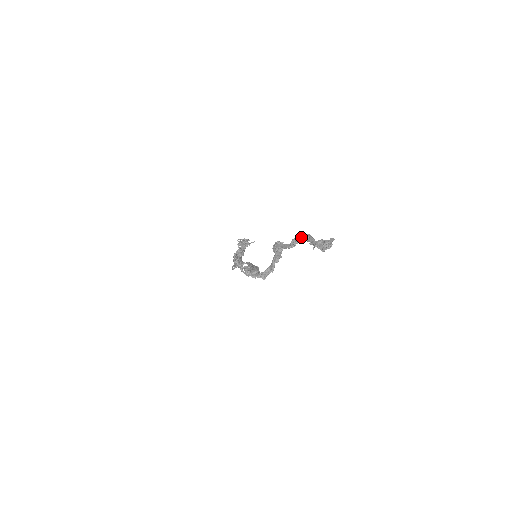
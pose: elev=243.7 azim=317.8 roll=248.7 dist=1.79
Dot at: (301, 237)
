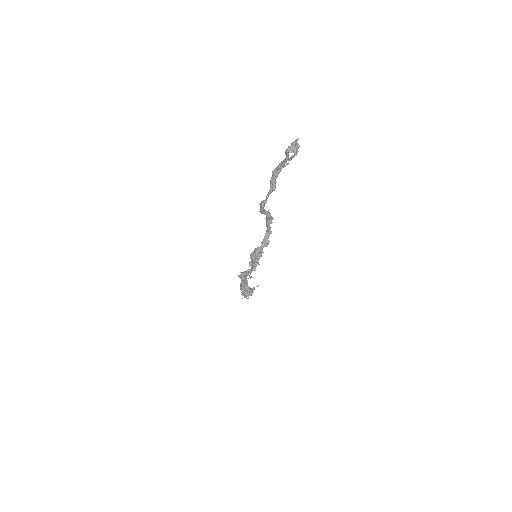
Dot at: (275, 171)
